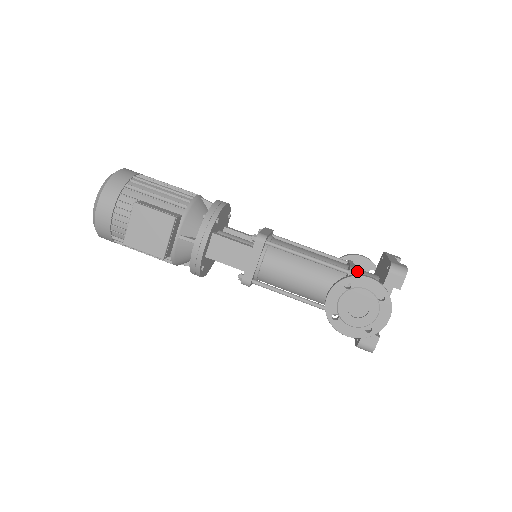
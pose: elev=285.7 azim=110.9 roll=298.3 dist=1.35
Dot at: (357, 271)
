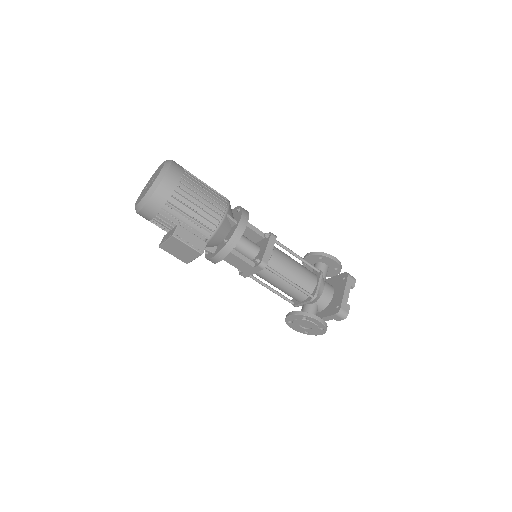
Dot at: (319, 294)
